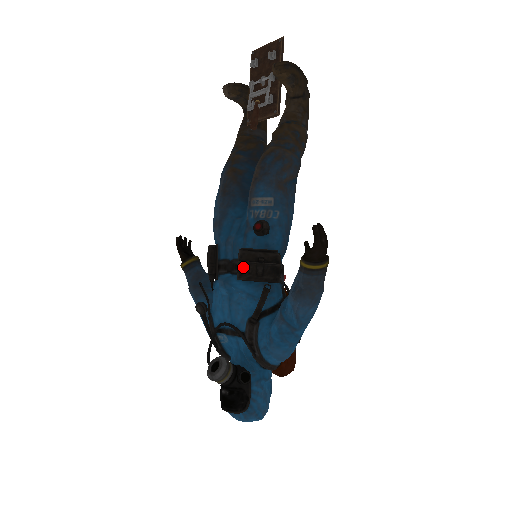
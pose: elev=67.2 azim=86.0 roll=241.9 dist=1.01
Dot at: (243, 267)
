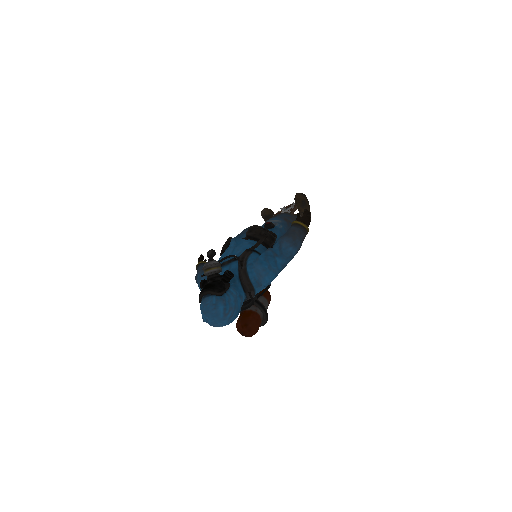
Dot at: (253, 229)
